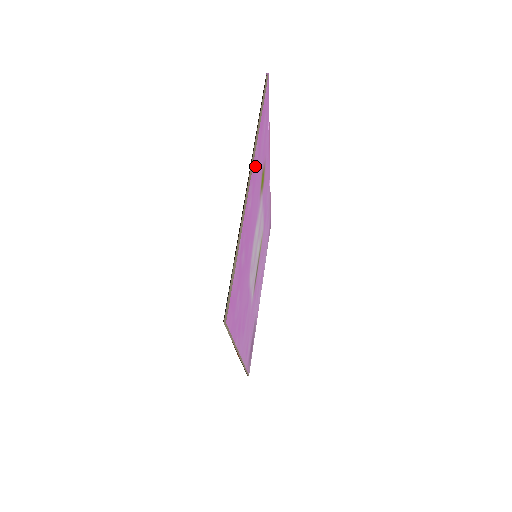
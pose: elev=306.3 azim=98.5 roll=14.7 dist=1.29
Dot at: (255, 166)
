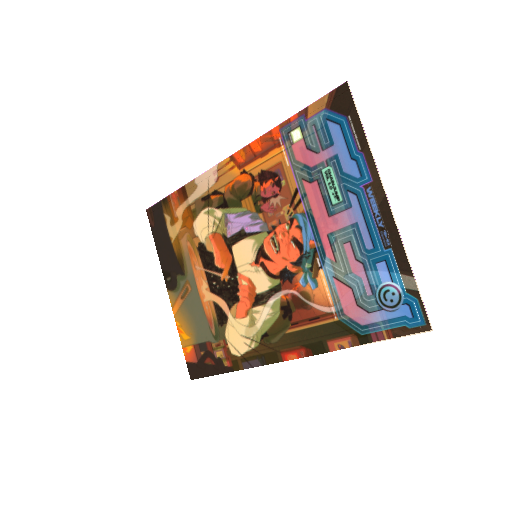
Dot at: (362, 179)
